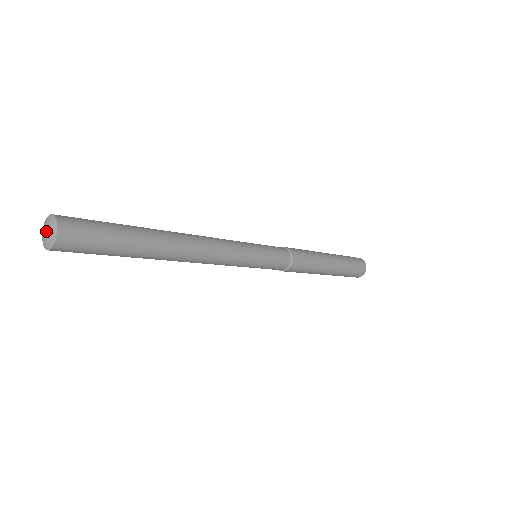
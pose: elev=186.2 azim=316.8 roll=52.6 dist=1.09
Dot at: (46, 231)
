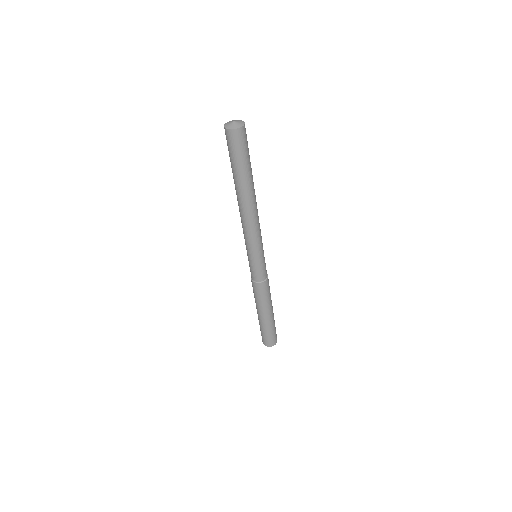
Dot at: (236, 122)
